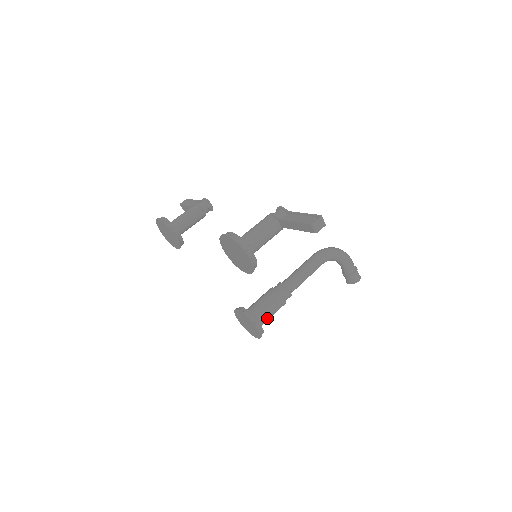
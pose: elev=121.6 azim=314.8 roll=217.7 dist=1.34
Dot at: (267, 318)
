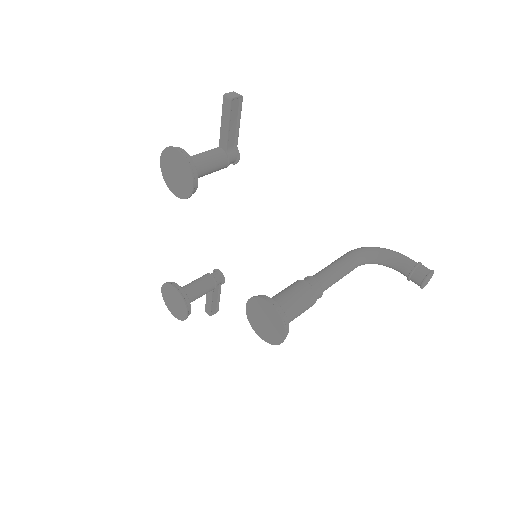
Dot at: (288, 303)
